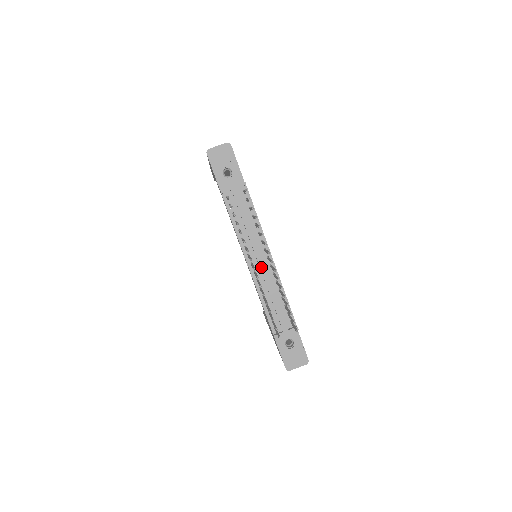
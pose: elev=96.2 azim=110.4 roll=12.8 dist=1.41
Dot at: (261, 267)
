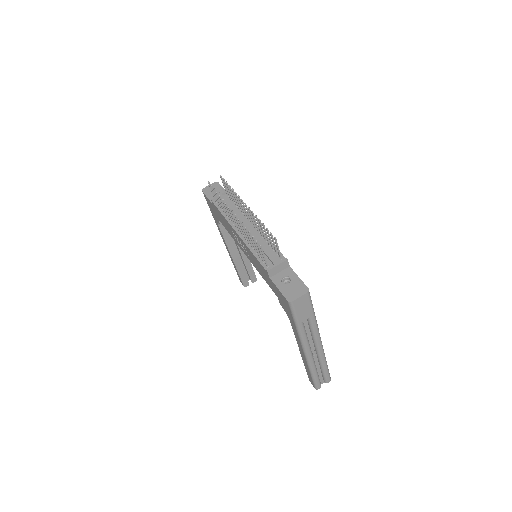
Dot at: occluded
